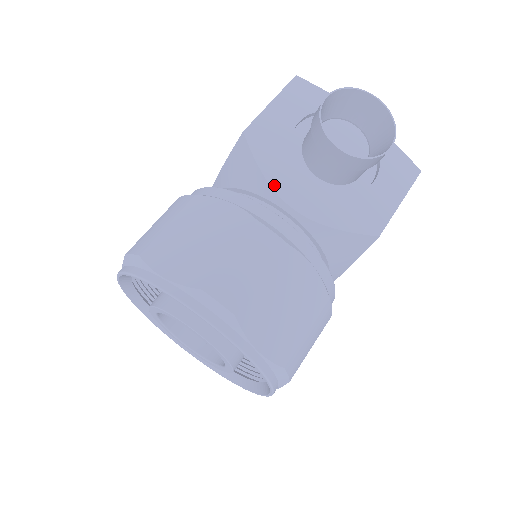
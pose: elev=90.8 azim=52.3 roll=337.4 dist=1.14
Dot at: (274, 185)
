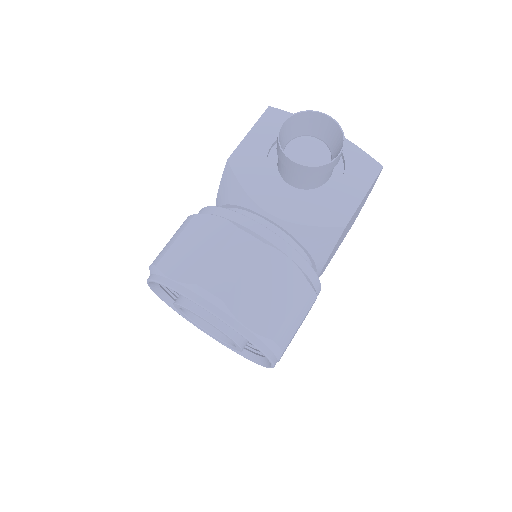
Dot at: (254, 198)
